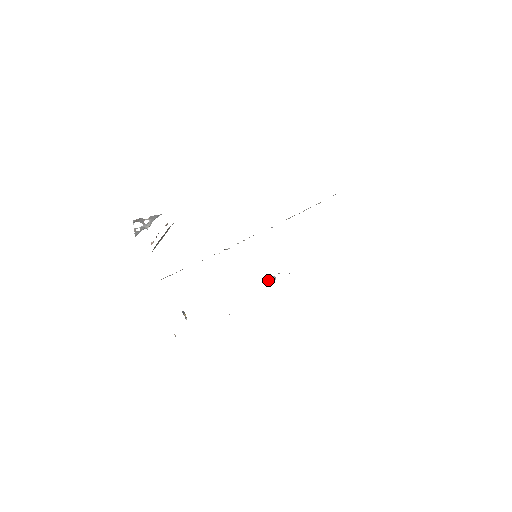
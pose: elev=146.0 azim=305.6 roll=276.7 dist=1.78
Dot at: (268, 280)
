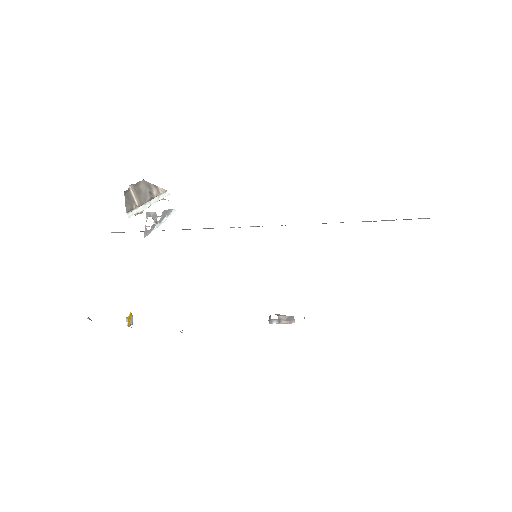
Dot at: (276, 314)
